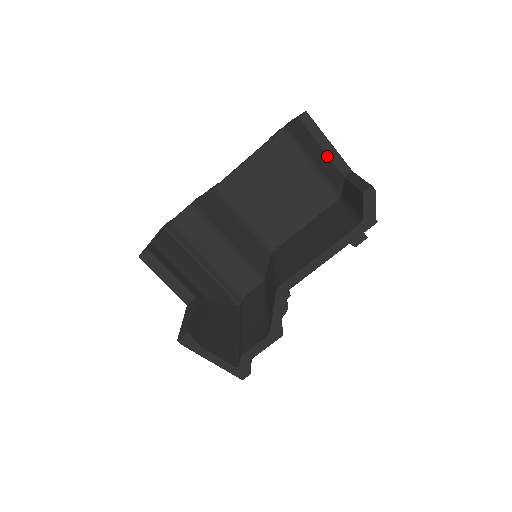
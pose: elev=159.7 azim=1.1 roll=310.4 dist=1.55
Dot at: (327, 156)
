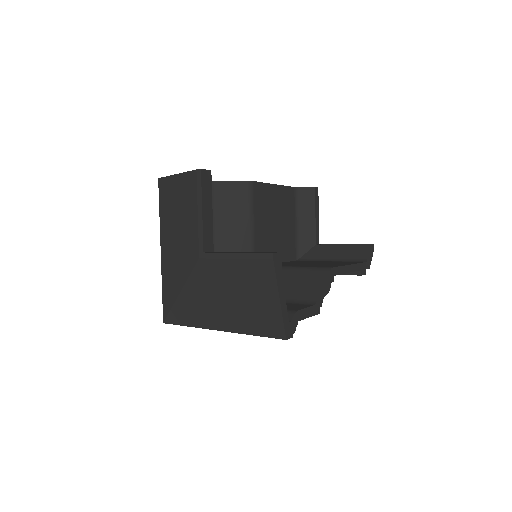
Dot at: (314, 223)
